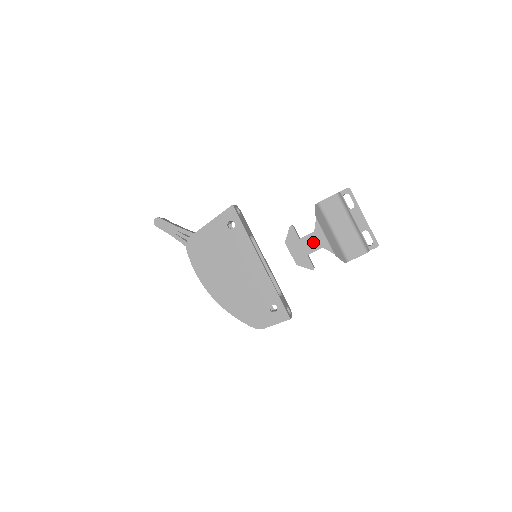
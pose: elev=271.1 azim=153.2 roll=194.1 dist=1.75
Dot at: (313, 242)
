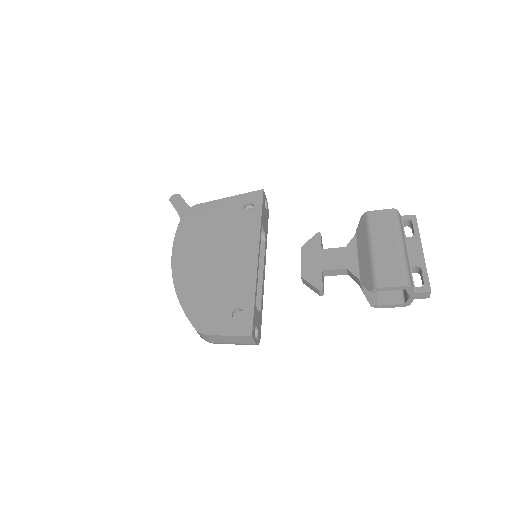
Dot at: (338, 258)
